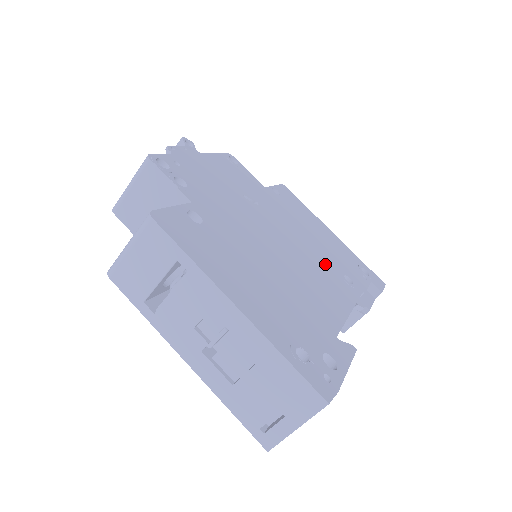
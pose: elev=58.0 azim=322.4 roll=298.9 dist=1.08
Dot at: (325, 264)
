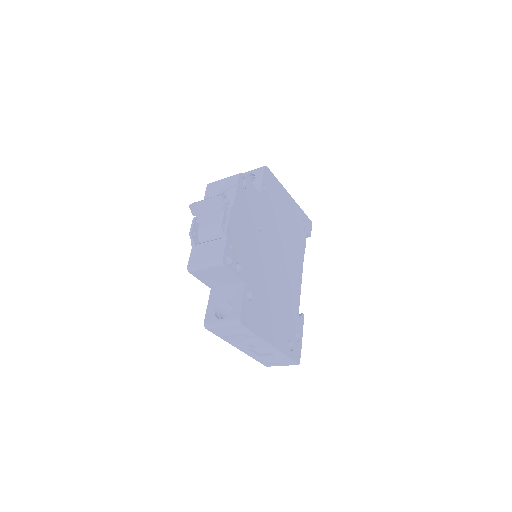
Dot at: (291, 249)
